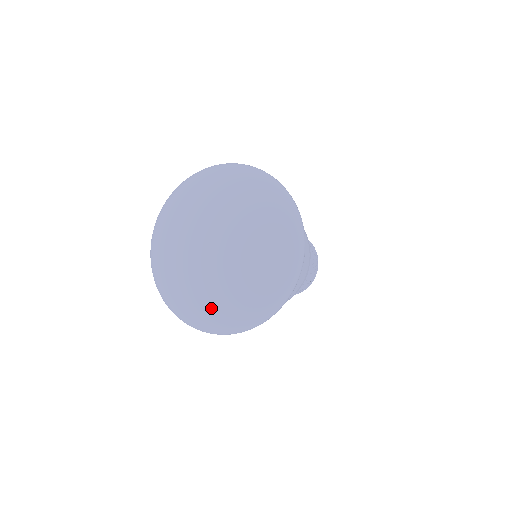
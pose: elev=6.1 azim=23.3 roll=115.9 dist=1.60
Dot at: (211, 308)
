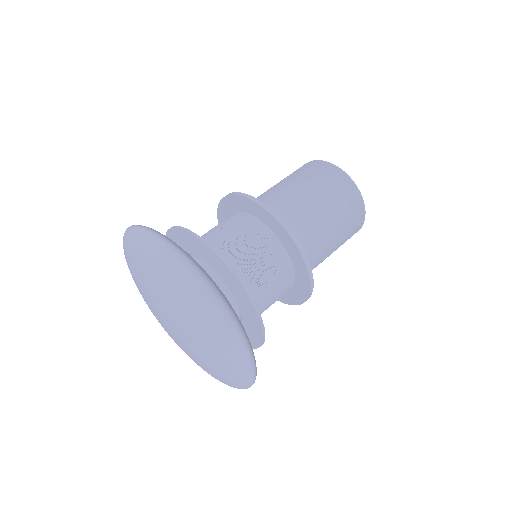
Dot at: occluded
